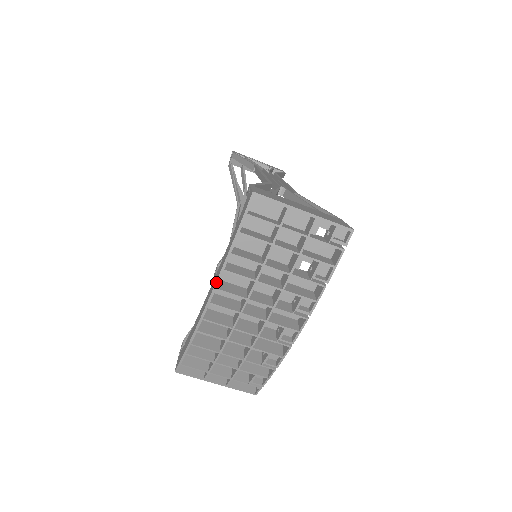
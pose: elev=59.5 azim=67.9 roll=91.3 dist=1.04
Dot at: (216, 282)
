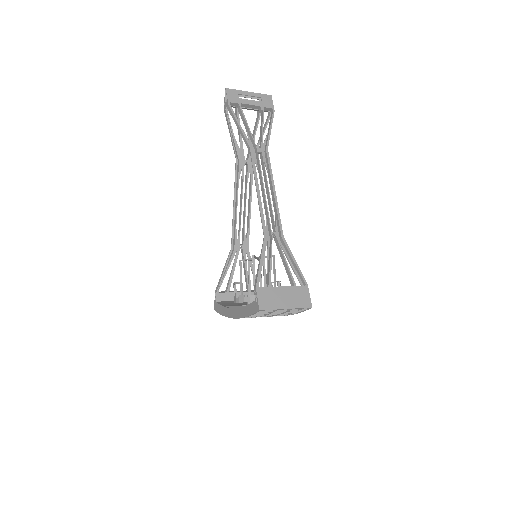
Dot at: (239, 318)
